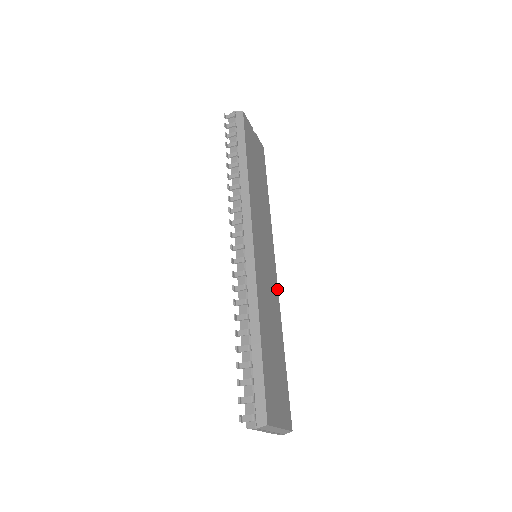
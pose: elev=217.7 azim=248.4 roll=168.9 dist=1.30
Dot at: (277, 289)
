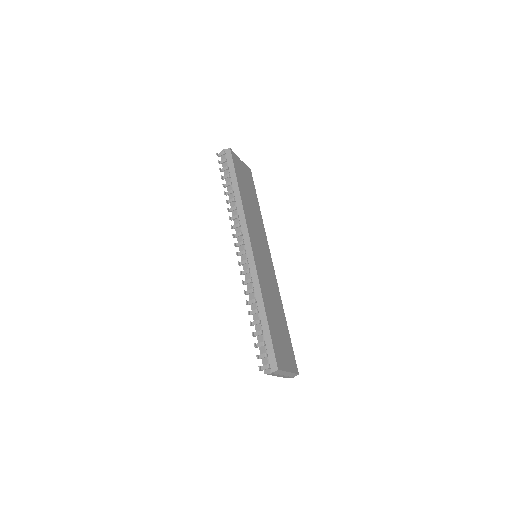
Dot at: (275, 277)
